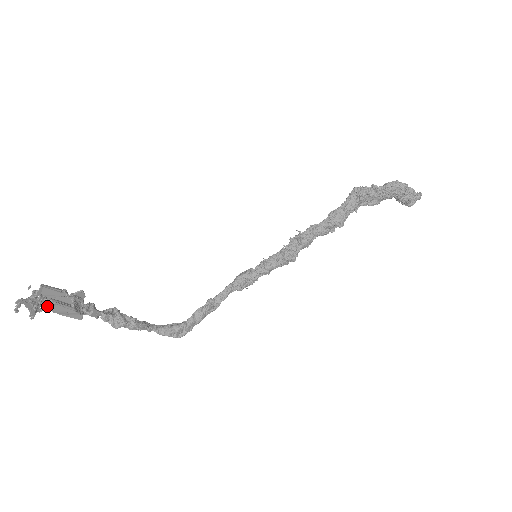
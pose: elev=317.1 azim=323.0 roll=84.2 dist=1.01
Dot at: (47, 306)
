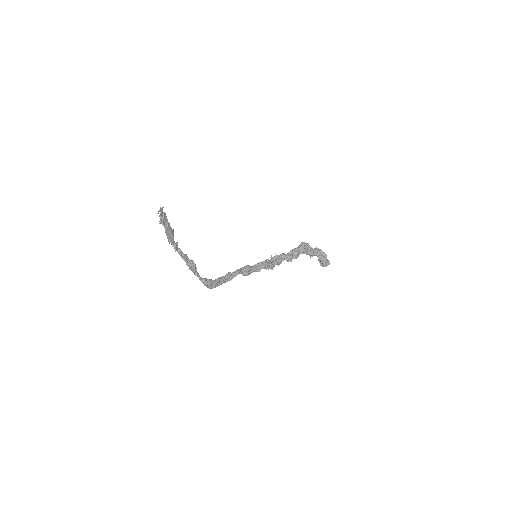
Dot at: (164, 224)
